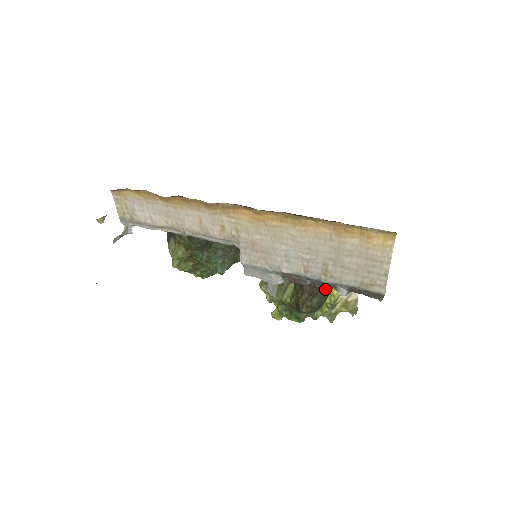
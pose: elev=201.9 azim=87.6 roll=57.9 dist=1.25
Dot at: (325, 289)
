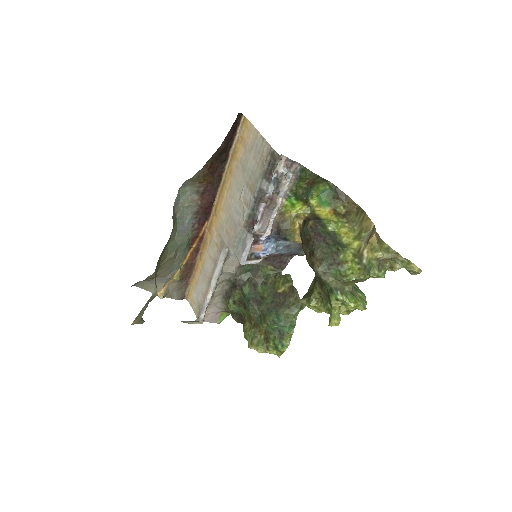
Dot at: (321, 237)
